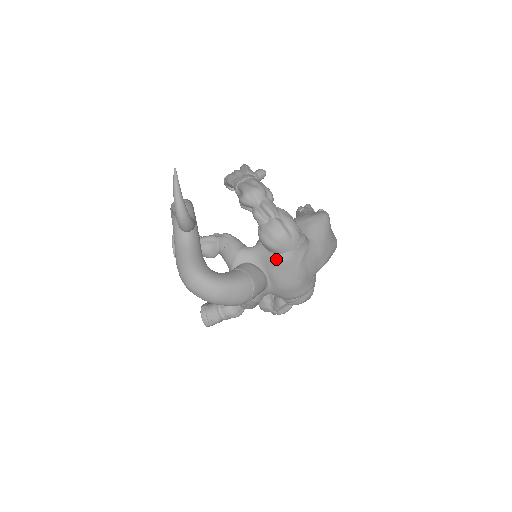
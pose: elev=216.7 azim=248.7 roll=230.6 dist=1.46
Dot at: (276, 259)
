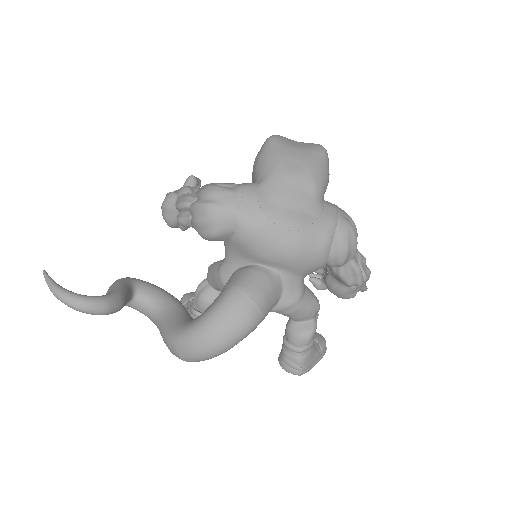
Dot at: (238, 240)
